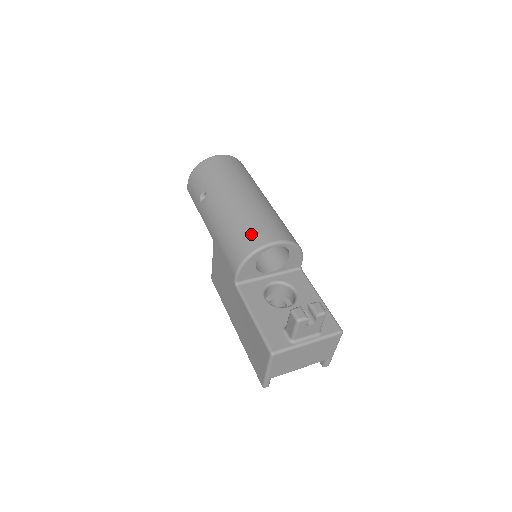
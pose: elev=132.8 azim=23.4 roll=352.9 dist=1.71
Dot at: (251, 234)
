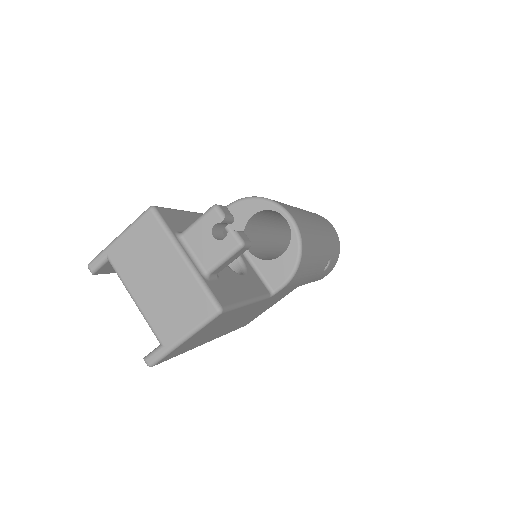
Dot at: occluded
